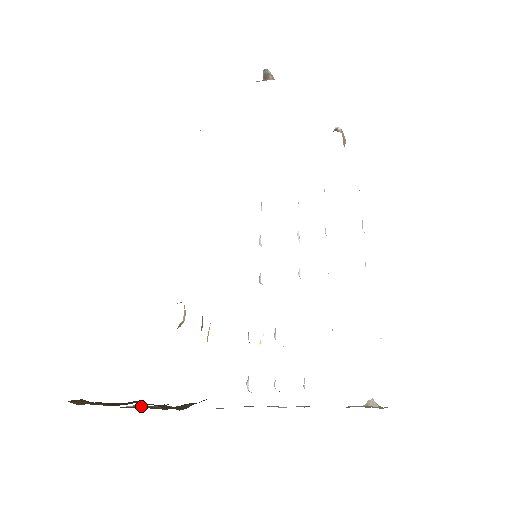
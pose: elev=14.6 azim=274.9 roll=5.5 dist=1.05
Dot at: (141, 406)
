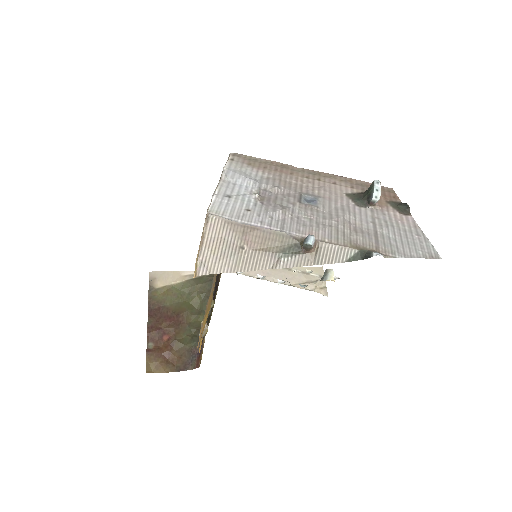
Dot at: (163, 290)
